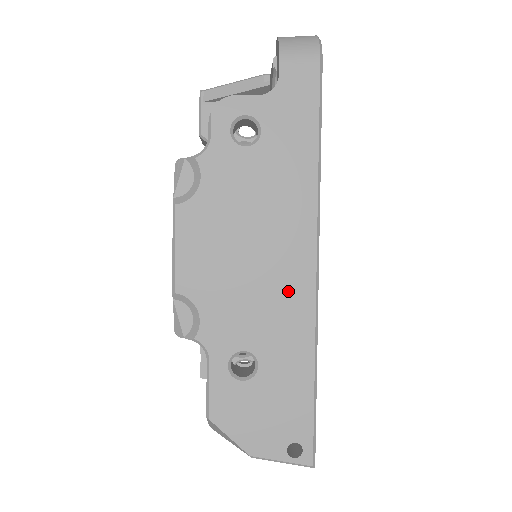
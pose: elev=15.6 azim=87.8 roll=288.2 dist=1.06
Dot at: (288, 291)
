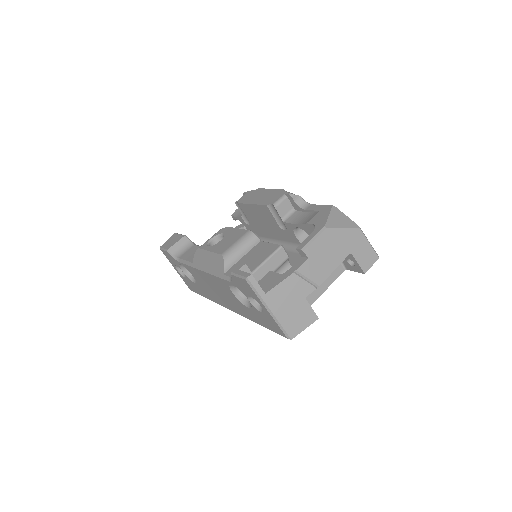
Dot at: occluded
